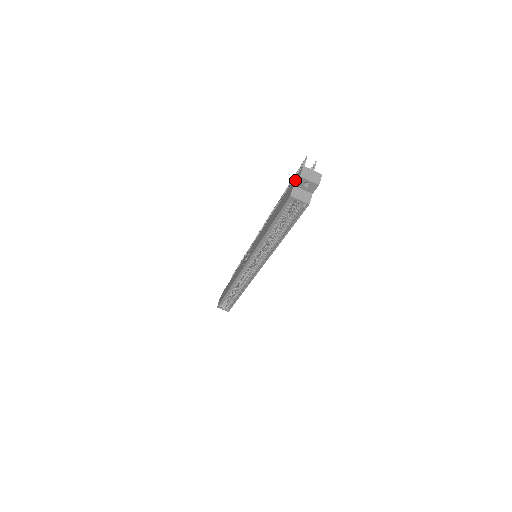
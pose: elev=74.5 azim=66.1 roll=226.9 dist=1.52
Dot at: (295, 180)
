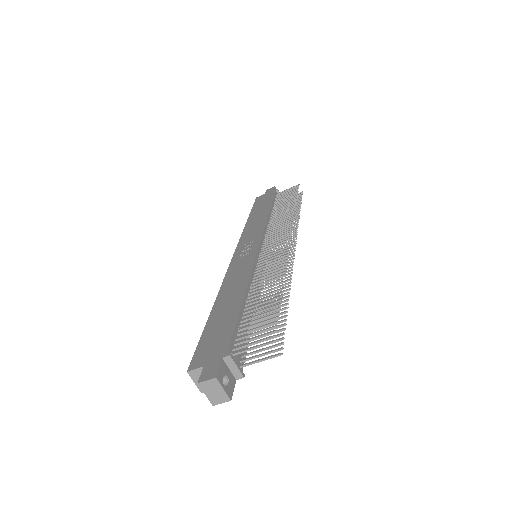
Dot at: (211, 363)
